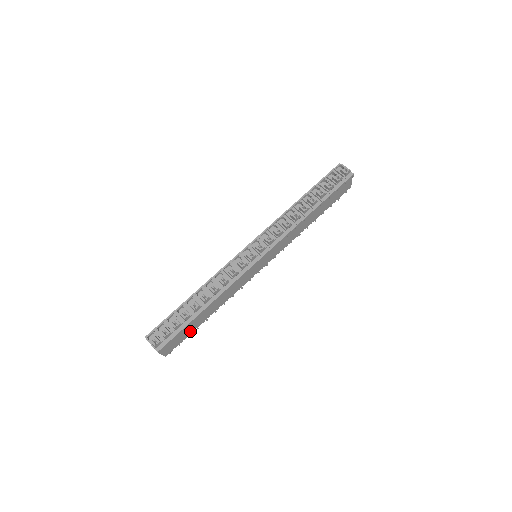
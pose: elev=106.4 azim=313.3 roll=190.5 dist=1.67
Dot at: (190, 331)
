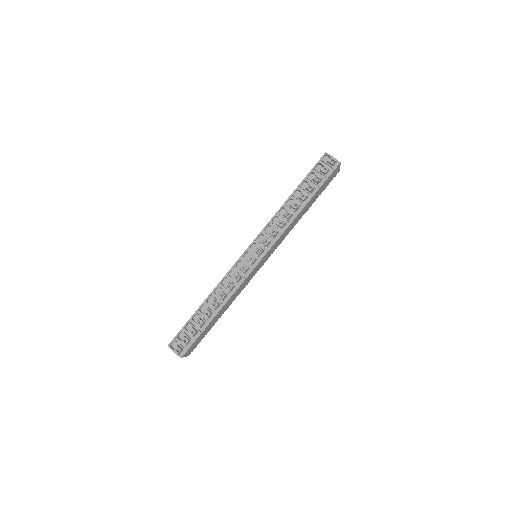
Dot at: (206, 332)
